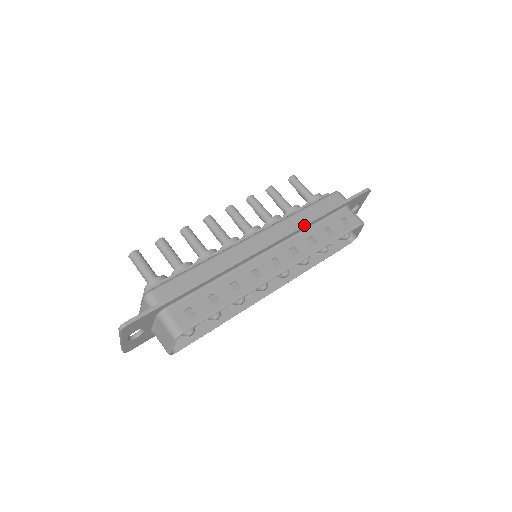
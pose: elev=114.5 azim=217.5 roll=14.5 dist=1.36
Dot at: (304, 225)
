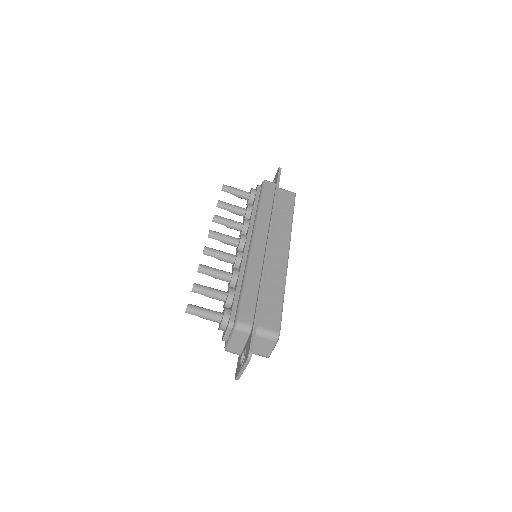
Dot at: (273, 215)
